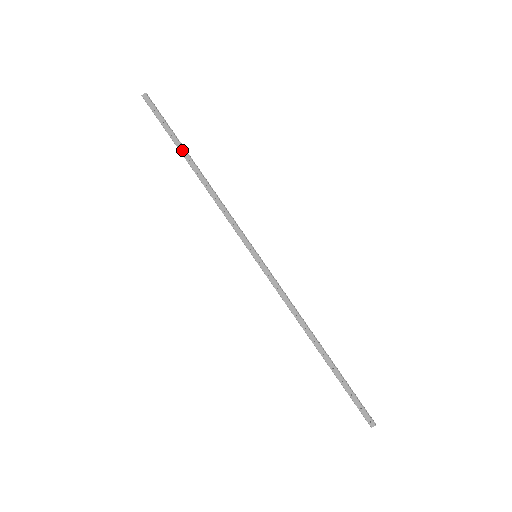
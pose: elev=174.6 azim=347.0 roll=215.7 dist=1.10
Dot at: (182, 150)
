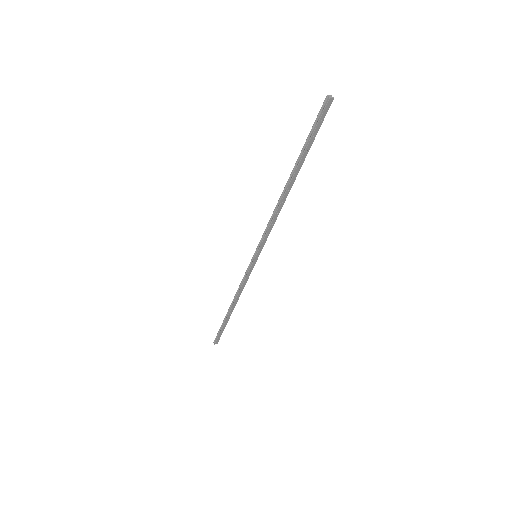
Dot at: (299, 167)
